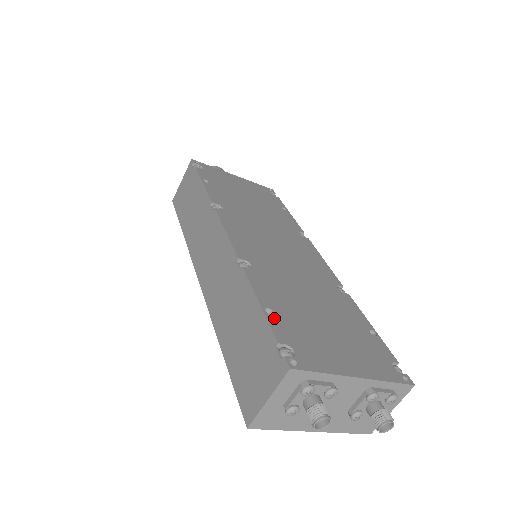
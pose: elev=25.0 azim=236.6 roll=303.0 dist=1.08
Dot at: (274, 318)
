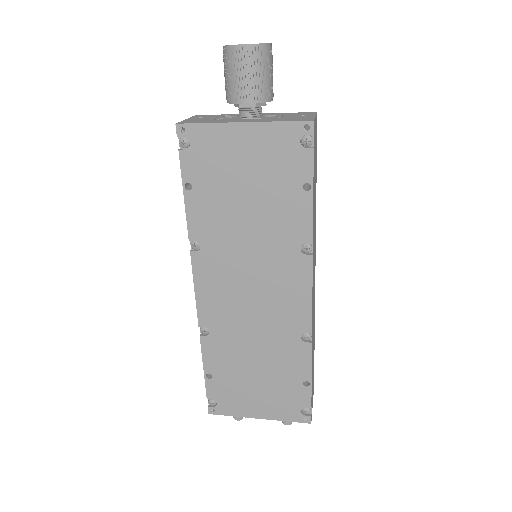
Dot at: (211, 382)
